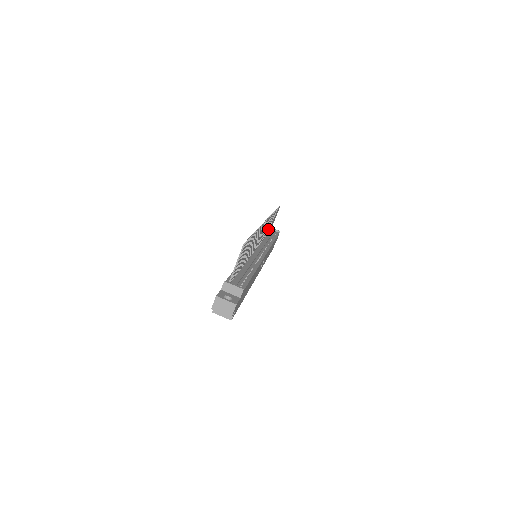
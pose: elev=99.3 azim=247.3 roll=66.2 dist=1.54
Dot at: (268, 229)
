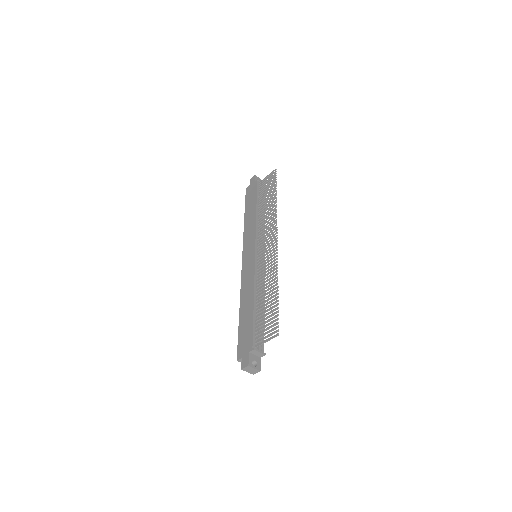
Dot at: occluded
